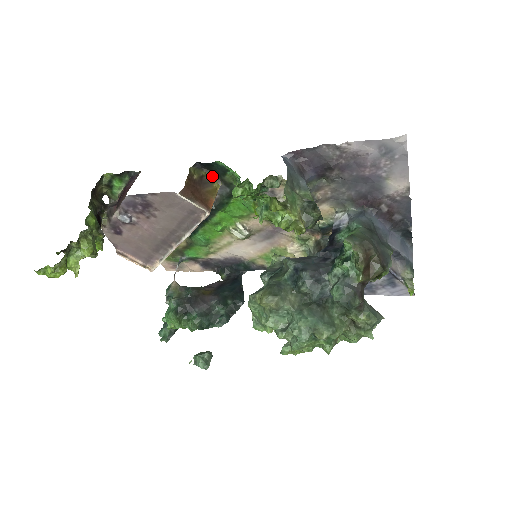
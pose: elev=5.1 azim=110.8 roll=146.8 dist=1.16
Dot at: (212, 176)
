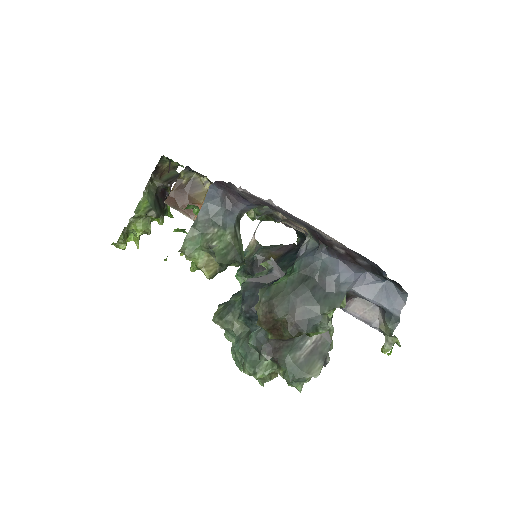
Dot at: (205, 177)
